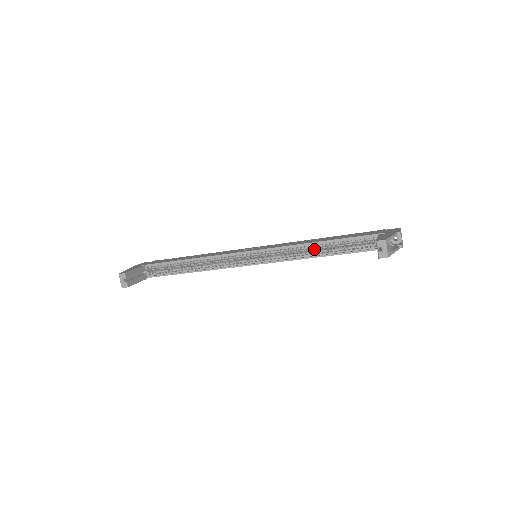
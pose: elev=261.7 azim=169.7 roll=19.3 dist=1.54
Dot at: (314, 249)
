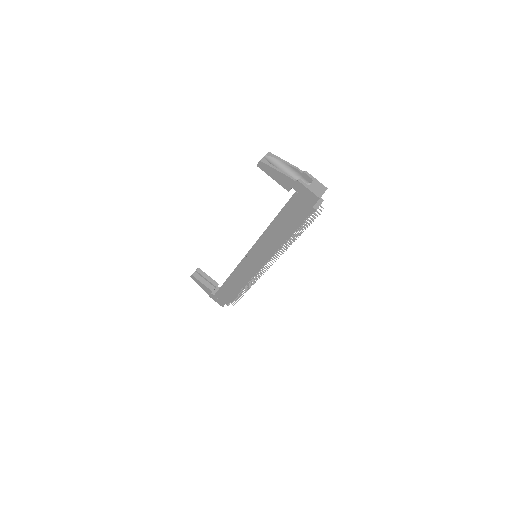
Dot at: occluded
